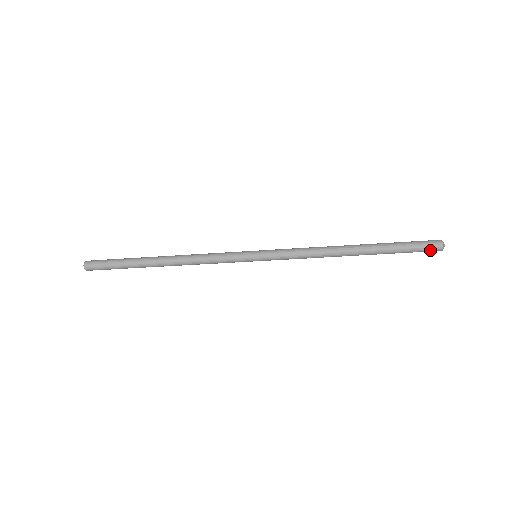
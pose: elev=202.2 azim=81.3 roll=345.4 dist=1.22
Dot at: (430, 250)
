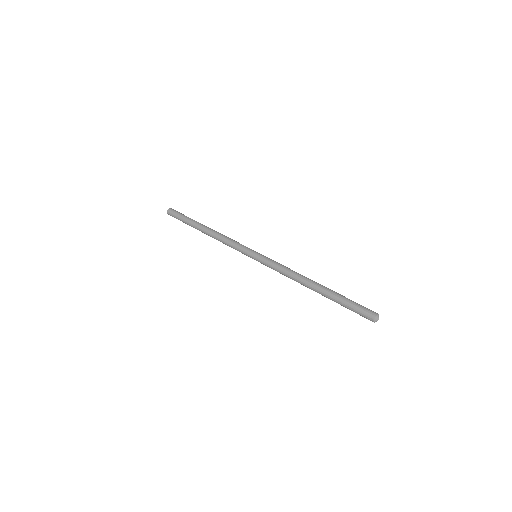
Dot at: (365, 317)
